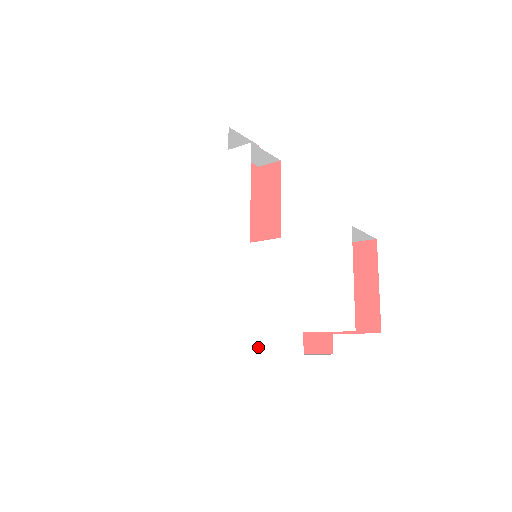
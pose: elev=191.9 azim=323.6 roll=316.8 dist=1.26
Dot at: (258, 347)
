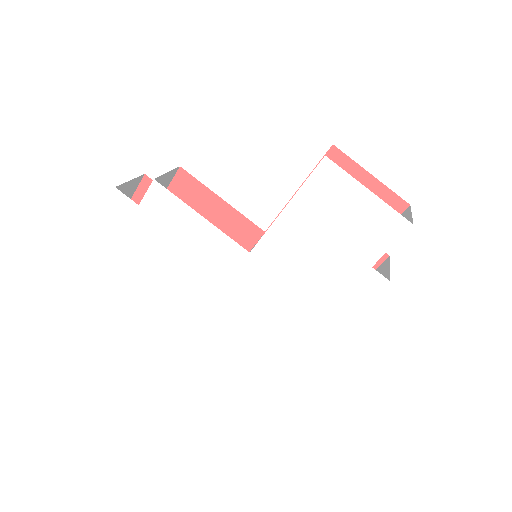
Dot at: (347, 314)
